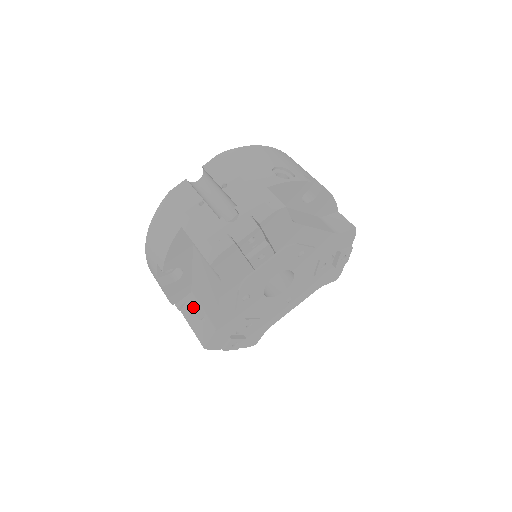
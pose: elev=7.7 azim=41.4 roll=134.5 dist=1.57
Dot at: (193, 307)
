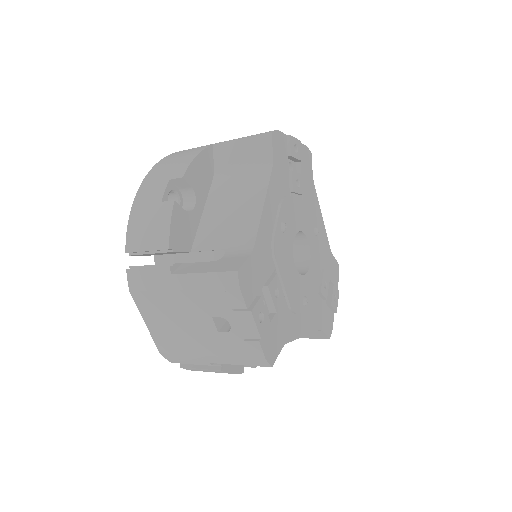
Dot at: (196, 262)
